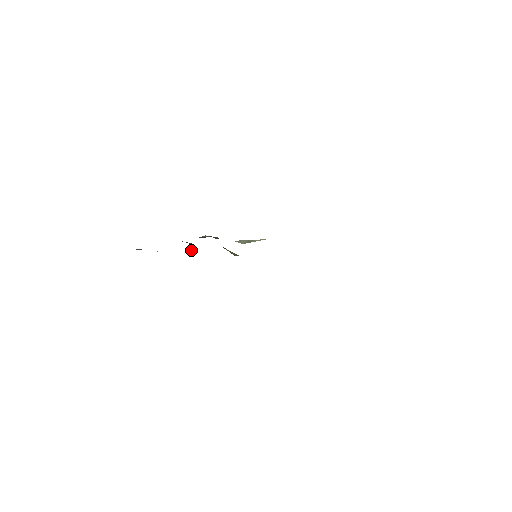
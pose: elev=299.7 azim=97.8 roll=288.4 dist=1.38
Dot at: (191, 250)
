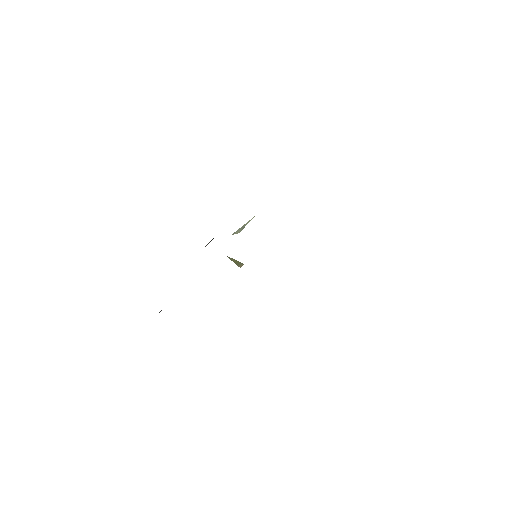
Dot at: occluded
